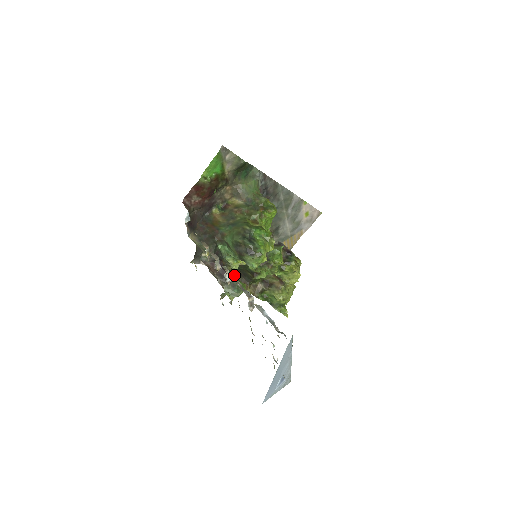
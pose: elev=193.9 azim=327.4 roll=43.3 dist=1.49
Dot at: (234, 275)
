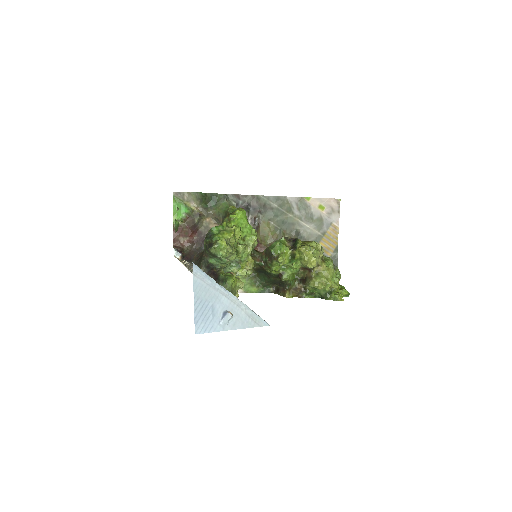
Dot at: occluded
